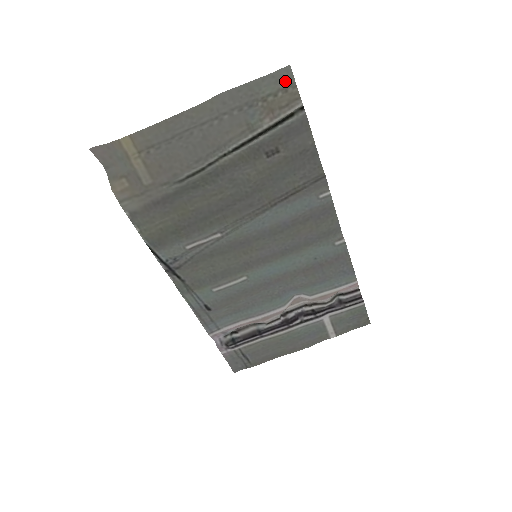
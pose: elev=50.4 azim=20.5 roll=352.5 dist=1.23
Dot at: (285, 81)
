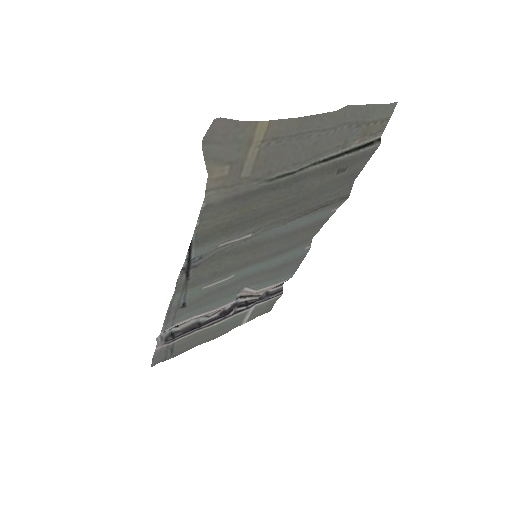
Dot at: (387, 114)
